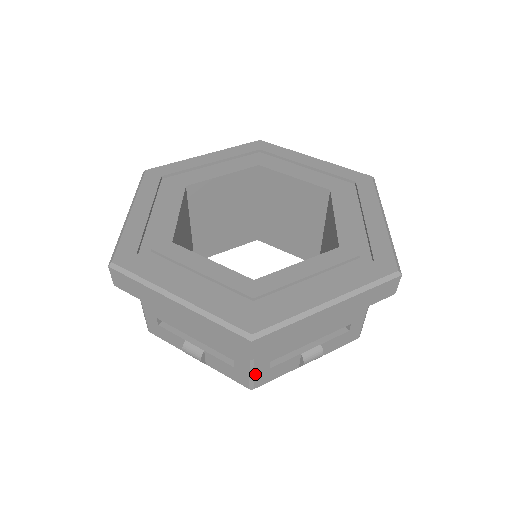
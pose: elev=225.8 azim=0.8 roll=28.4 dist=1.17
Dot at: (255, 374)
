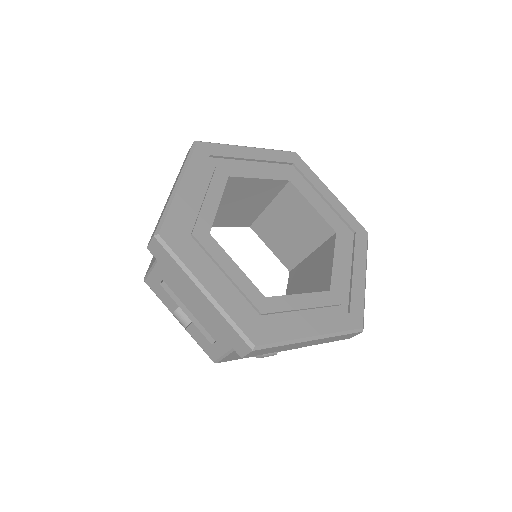
Dot at: (226, 356)
